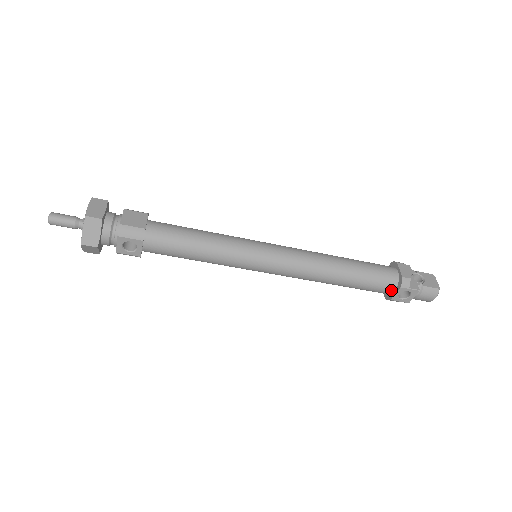
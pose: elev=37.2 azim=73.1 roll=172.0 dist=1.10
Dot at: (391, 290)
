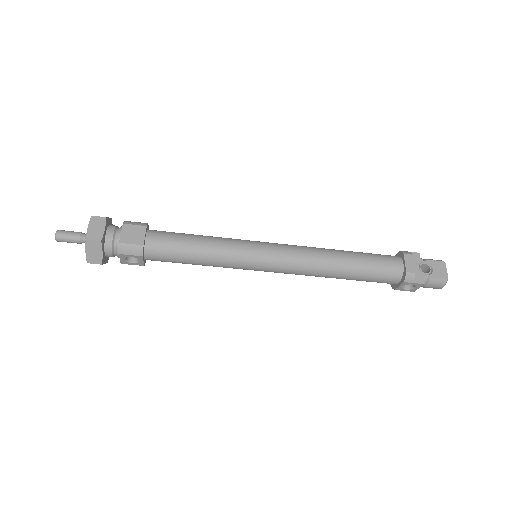
Dot at: (395, 282)
